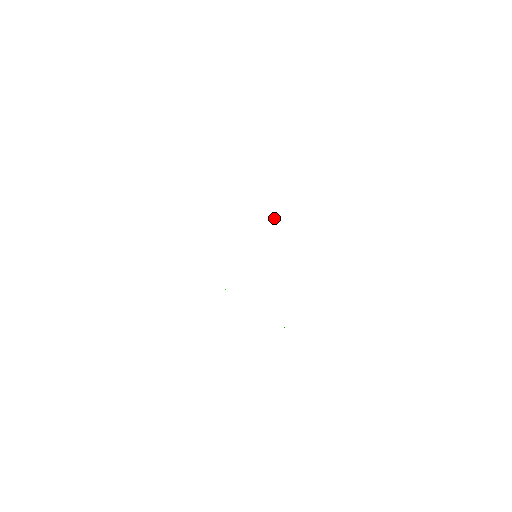
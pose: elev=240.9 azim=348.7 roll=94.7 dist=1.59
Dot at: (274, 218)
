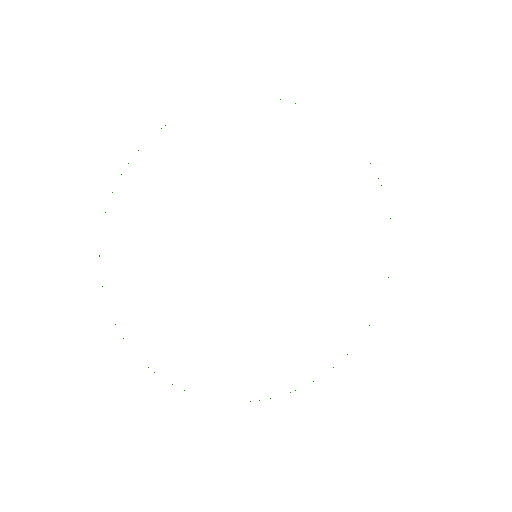
Dot at: occluded
